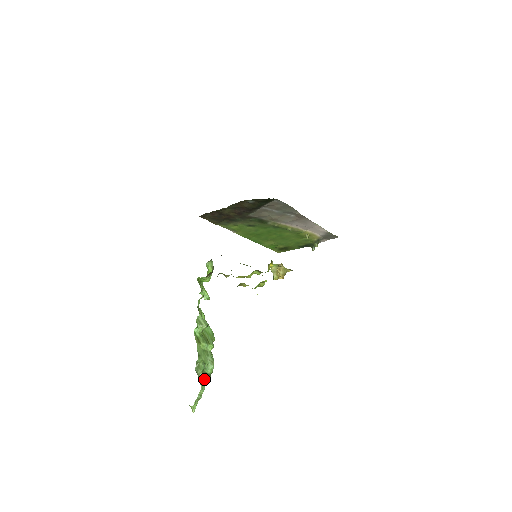
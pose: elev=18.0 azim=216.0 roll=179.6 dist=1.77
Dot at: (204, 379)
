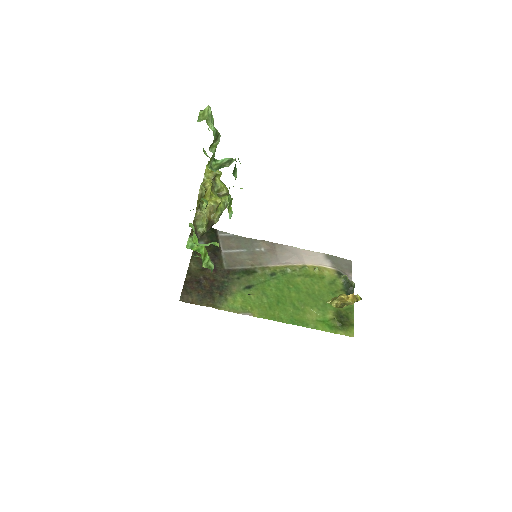
Dot at: occluded
